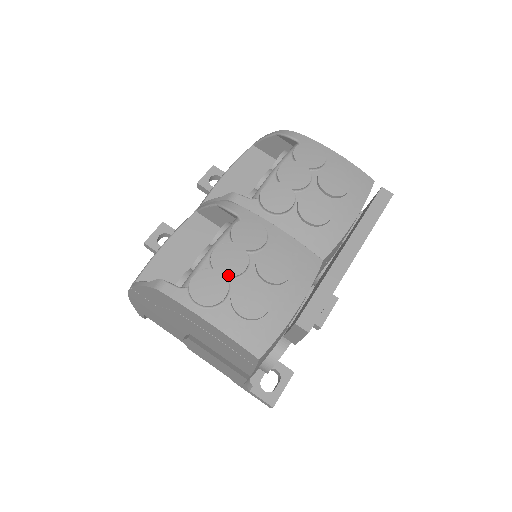
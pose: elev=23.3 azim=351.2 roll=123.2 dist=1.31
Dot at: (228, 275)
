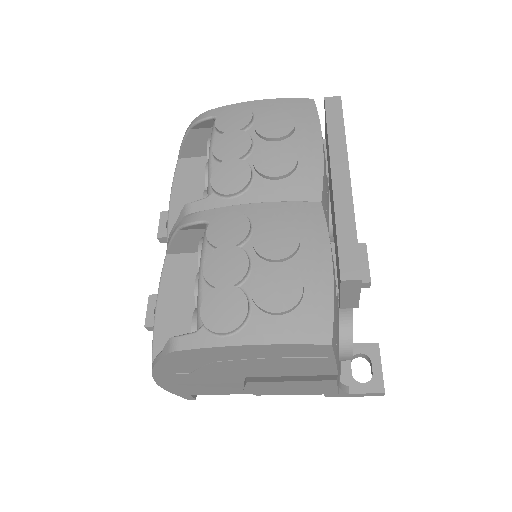
Dot at: (235, 282)
